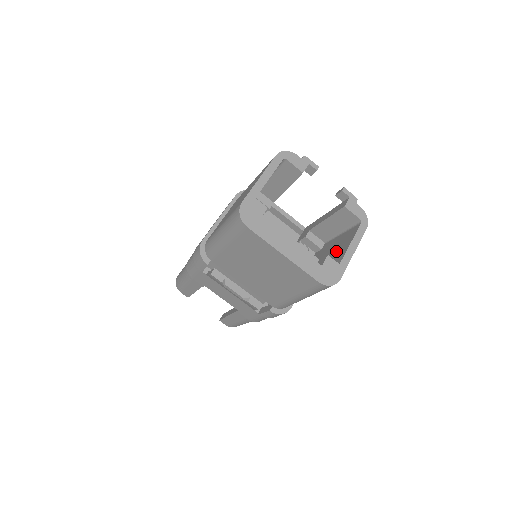
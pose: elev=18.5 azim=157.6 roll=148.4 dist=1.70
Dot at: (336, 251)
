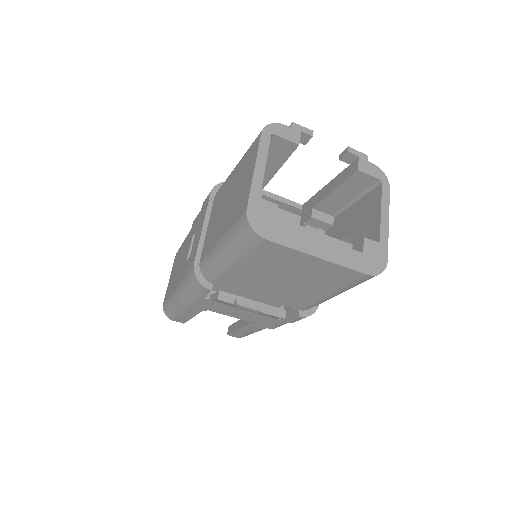
Dot at: (362, 226)
